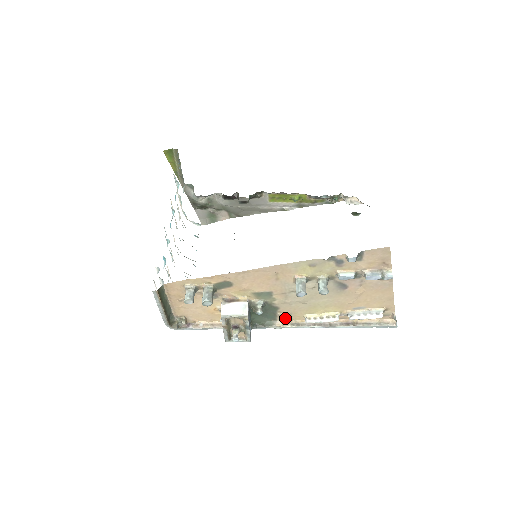
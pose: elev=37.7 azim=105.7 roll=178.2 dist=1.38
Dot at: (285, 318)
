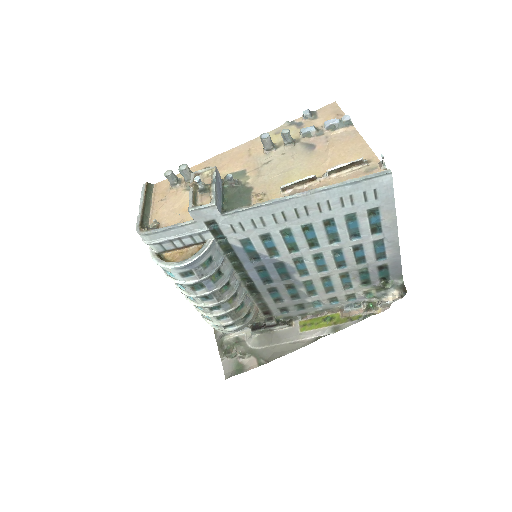
Dot at: (260, 200)
